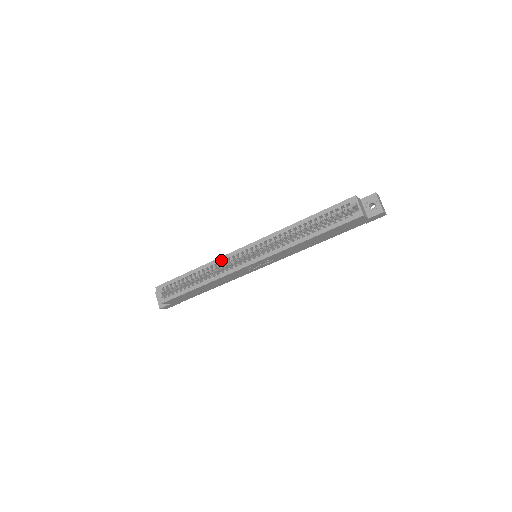
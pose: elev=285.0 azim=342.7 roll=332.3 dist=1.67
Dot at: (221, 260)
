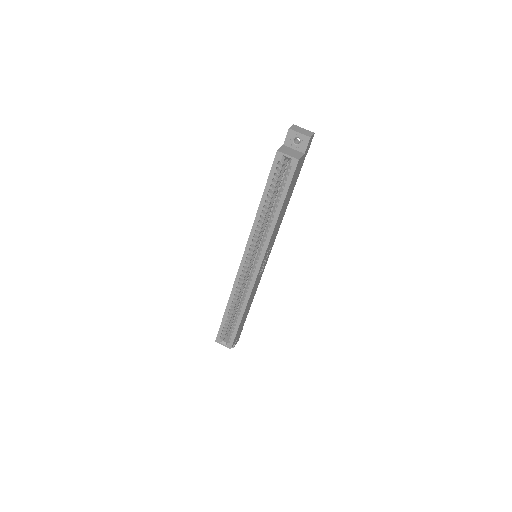
Dot at: (236, 285)
